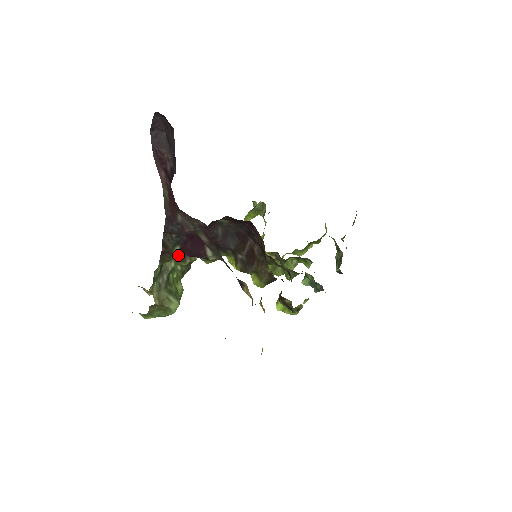
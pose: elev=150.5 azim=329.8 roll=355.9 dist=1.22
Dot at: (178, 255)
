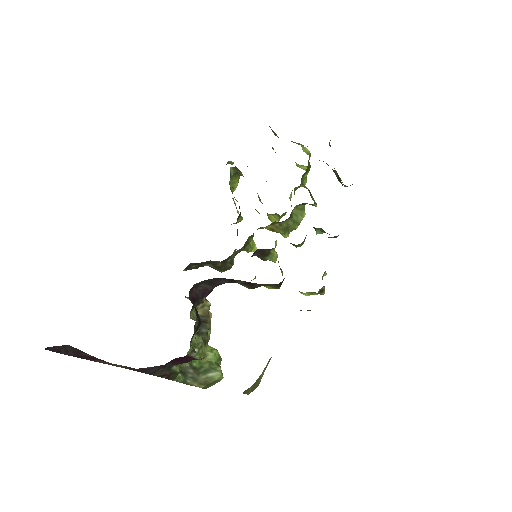
Dot at: occluded
